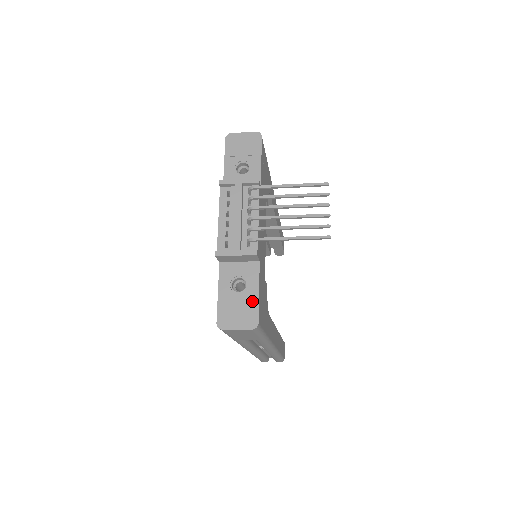
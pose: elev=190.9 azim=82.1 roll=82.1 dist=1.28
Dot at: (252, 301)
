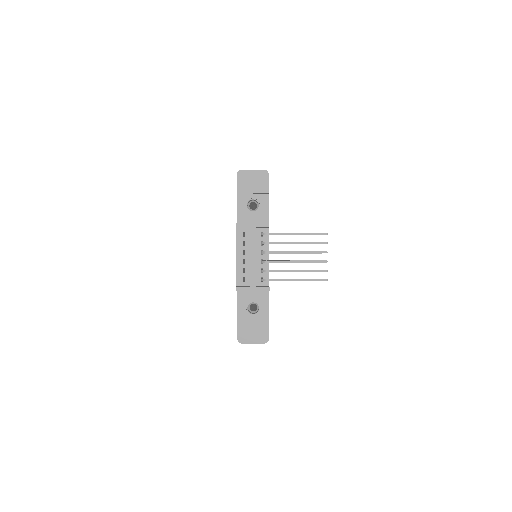
Dot at: (264, 322)
